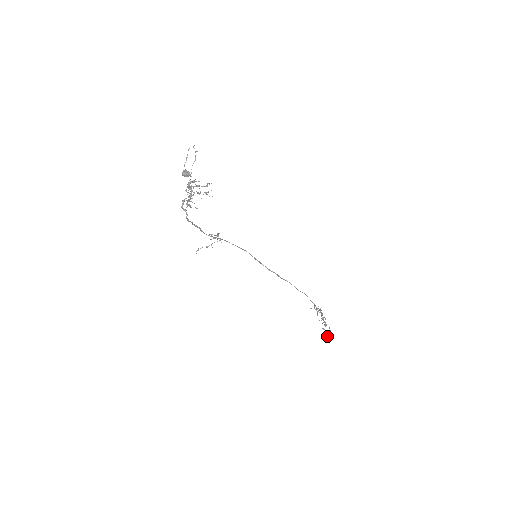
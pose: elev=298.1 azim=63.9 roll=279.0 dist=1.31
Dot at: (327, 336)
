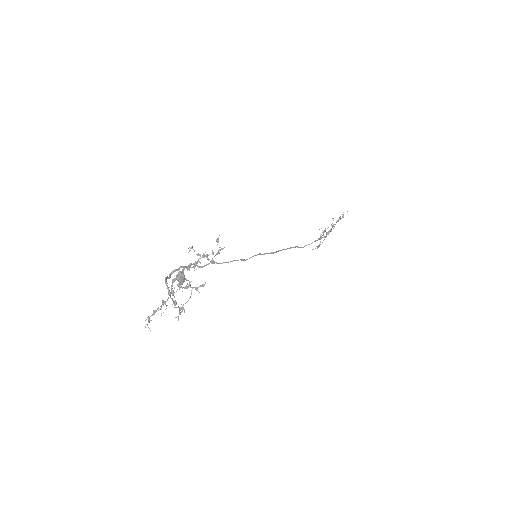
Dot at: occluded
